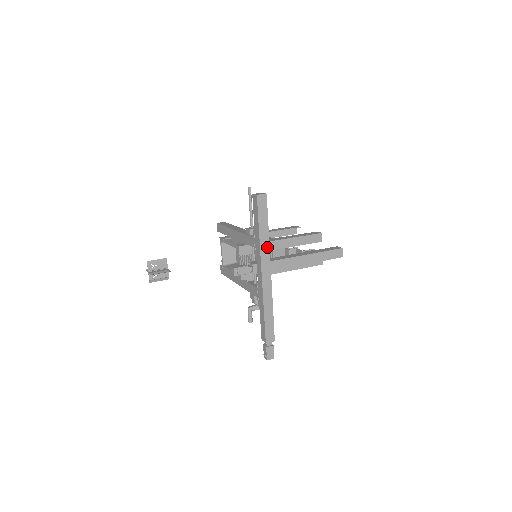
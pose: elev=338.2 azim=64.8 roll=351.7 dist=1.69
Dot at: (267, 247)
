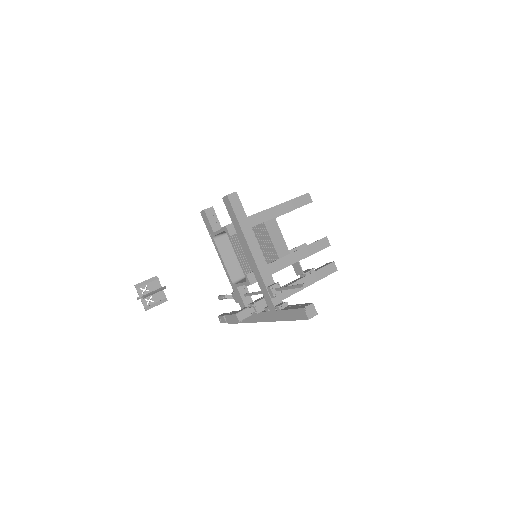
Dot at: occluded
